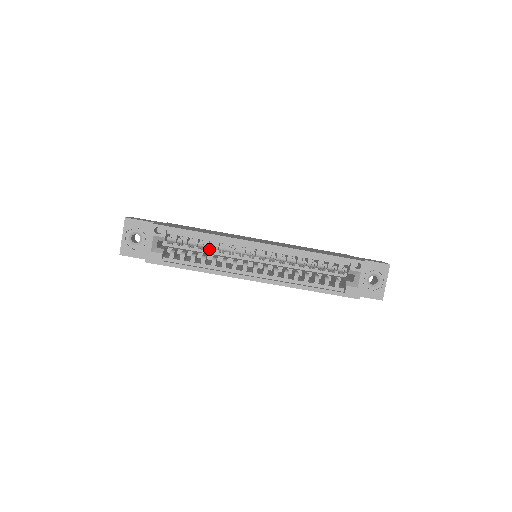
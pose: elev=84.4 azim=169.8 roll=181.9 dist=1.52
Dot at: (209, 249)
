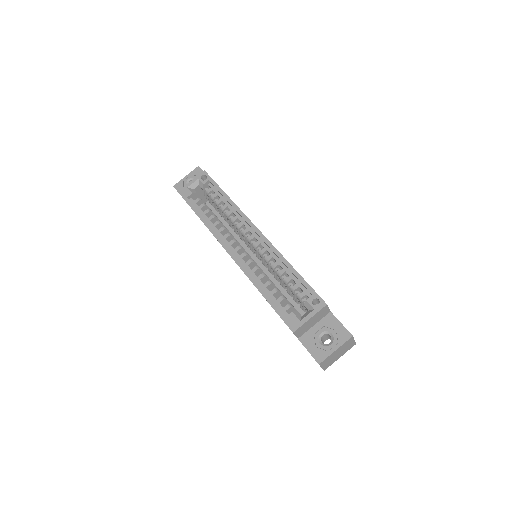
Dot at: (224, 215)
